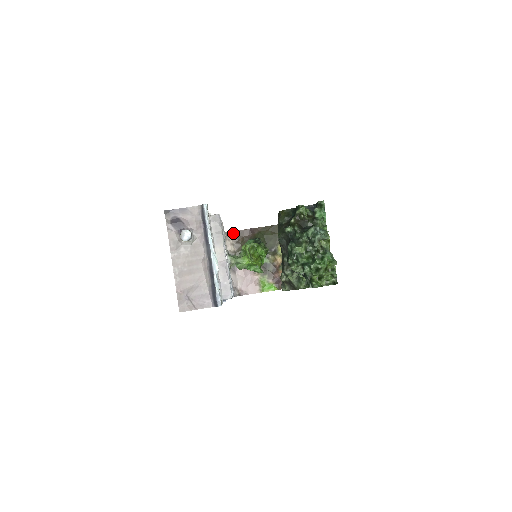
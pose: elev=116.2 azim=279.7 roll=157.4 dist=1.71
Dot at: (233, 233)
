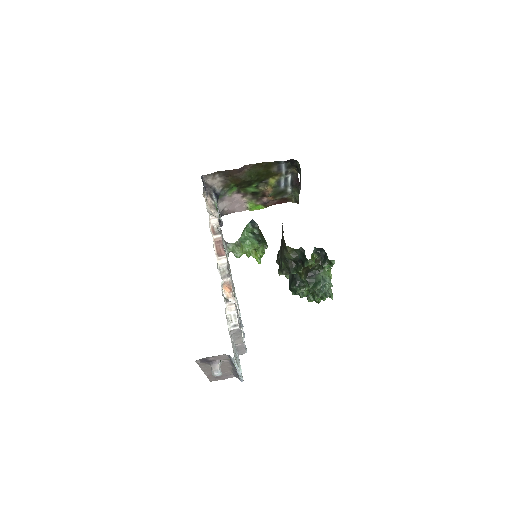
Dot at: (220, 172)
